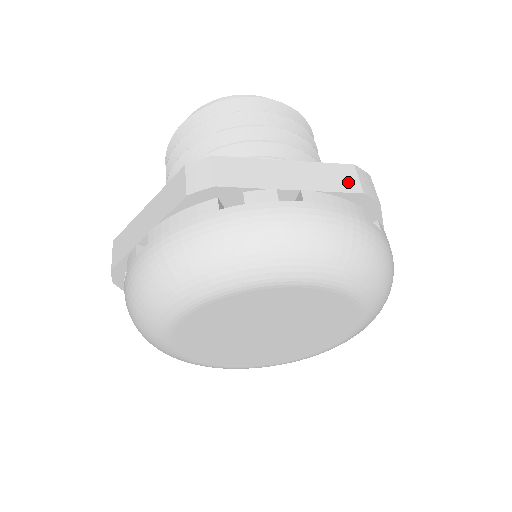
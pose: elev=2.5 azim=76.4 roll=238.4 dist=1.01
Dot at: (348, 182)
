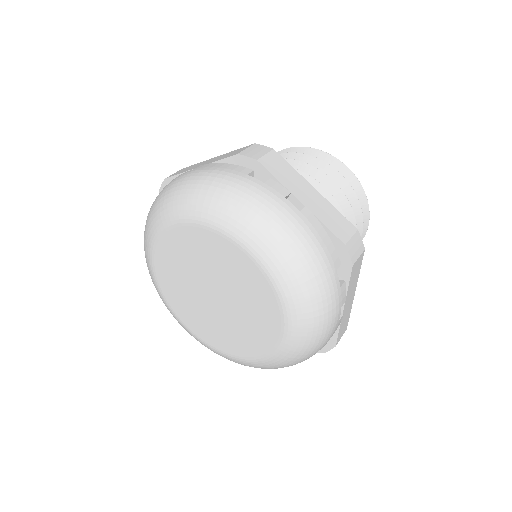
Dot at: (236, 153)
